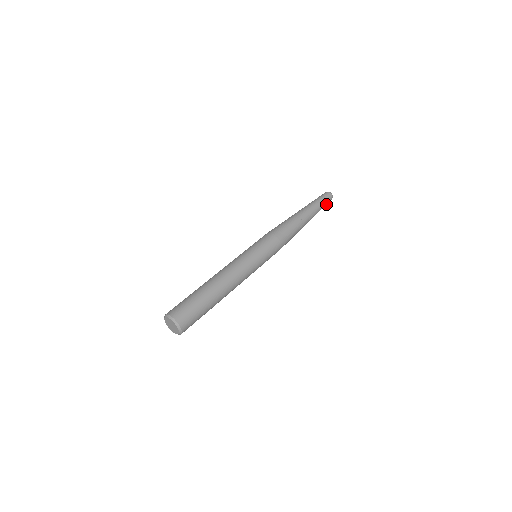
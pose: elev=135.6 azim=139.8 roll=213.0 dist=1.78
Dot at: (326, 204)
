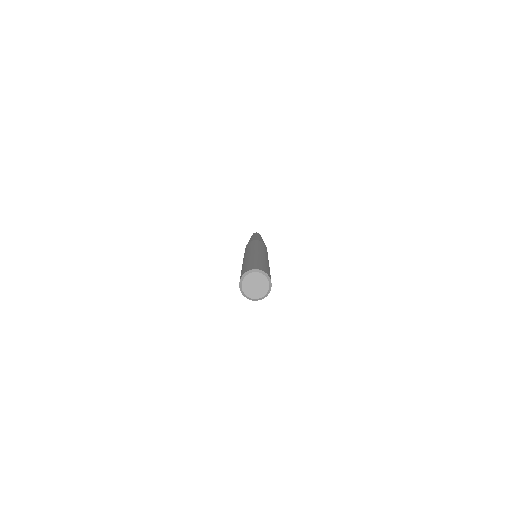
Dot at: occluded
